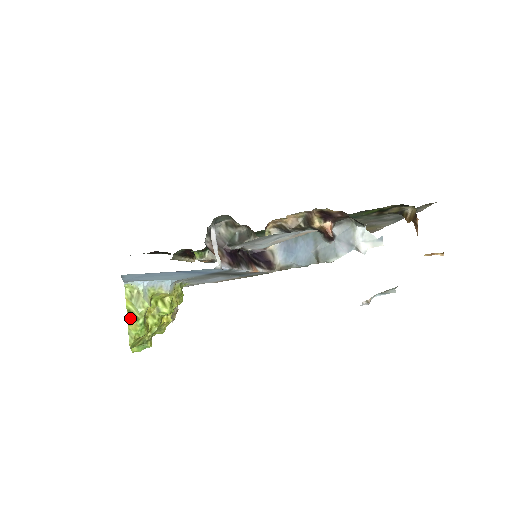
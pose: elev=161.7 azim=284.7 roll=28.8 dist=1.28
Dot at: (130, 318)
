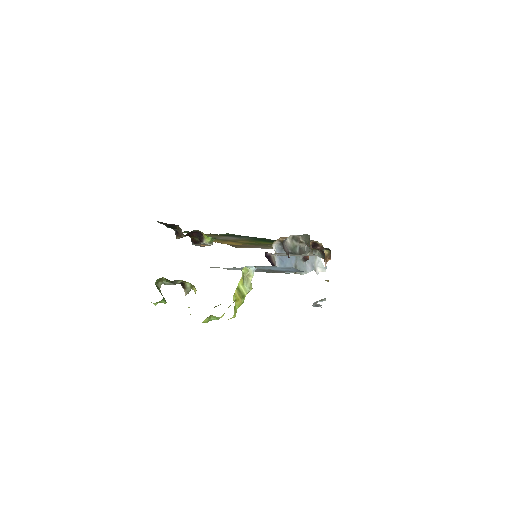
Dot at: (238, 295)
